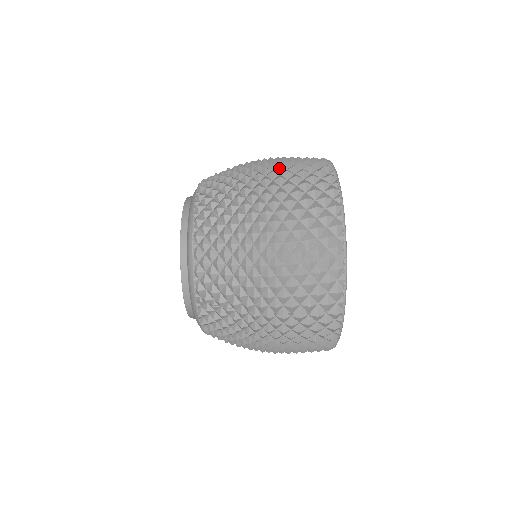
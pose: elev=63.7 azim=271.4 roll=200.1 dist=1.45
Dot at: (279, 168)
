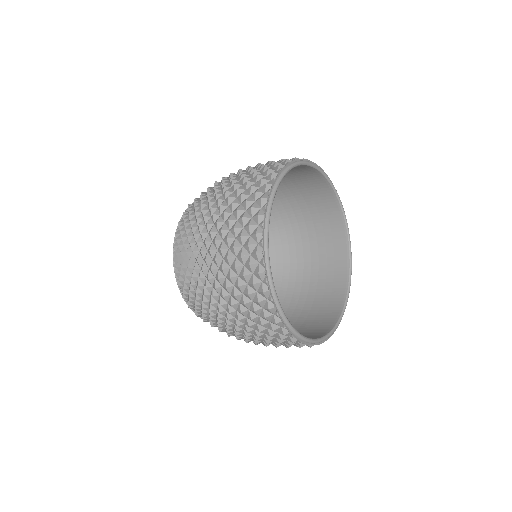
Dot at: (230, 314)
